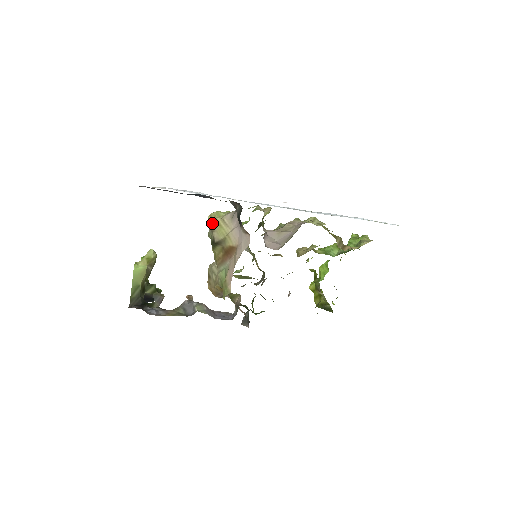
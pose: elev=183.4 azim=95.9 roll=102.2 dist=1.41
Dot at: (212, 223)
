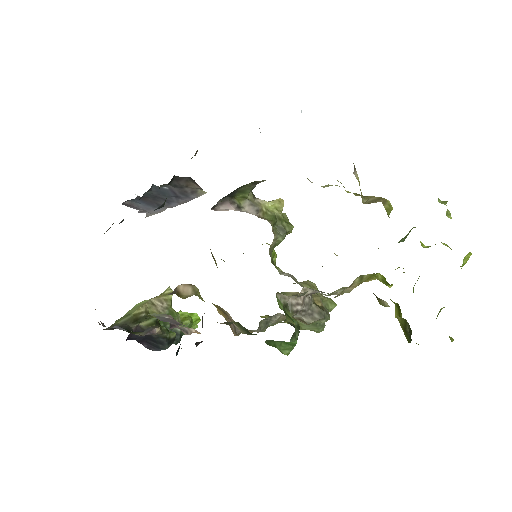
Dot at: occluded
